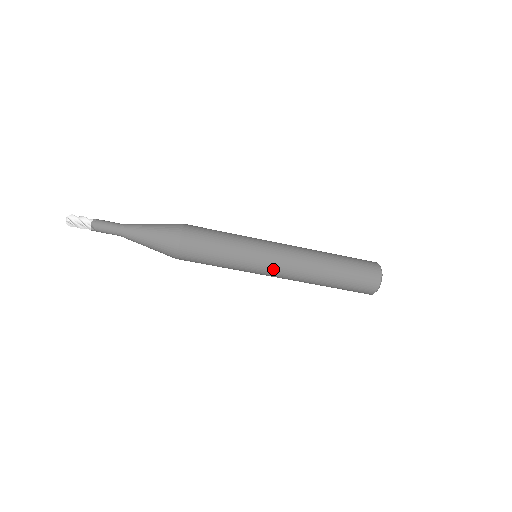
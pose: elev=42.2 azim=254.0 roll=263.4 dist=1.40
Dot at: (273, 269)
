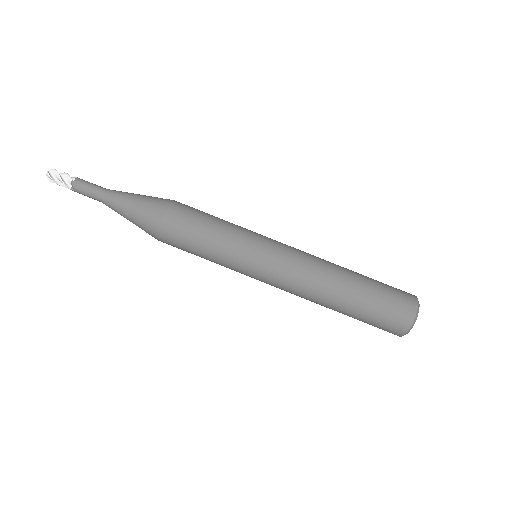
Dot at: (282, 247)
